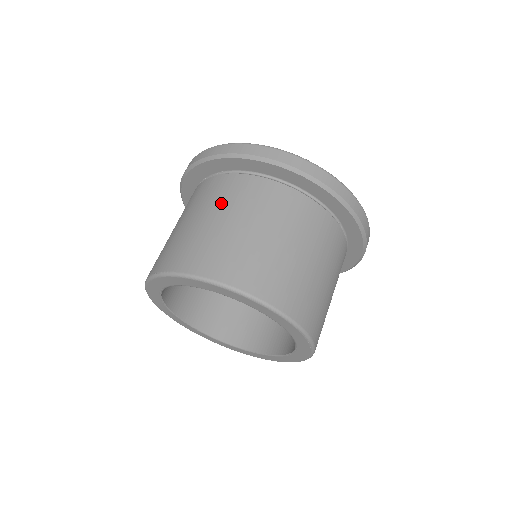
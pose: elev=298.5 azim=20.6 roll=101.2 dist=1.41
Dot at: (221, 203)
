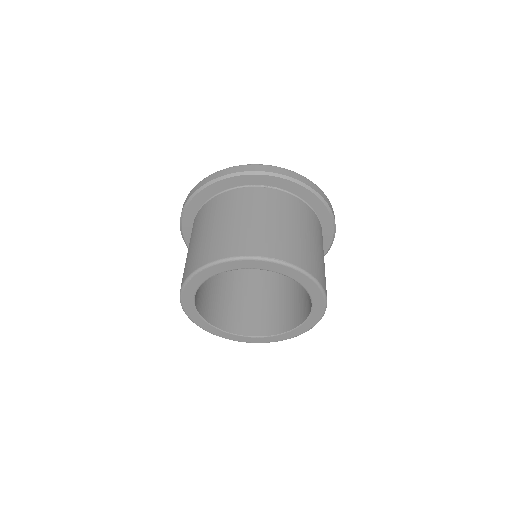
Dot at: (300, 219)
